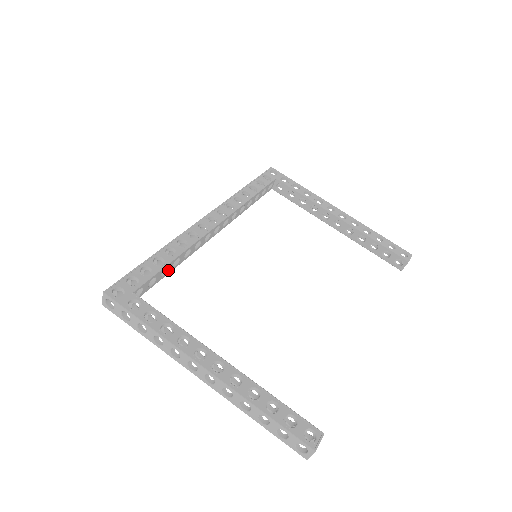
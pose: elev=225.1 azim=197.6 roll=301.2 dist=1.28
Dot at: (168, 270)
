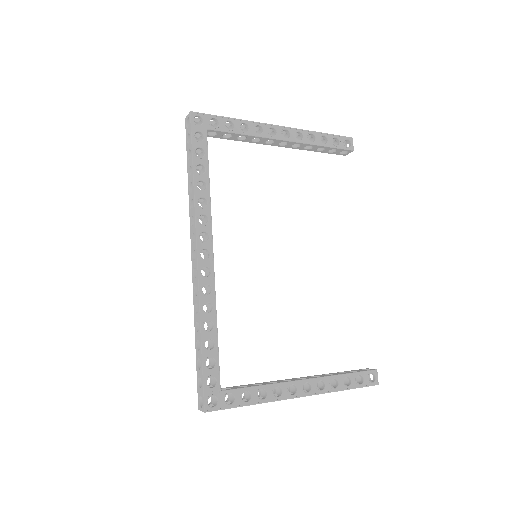
Dot at: occluded
